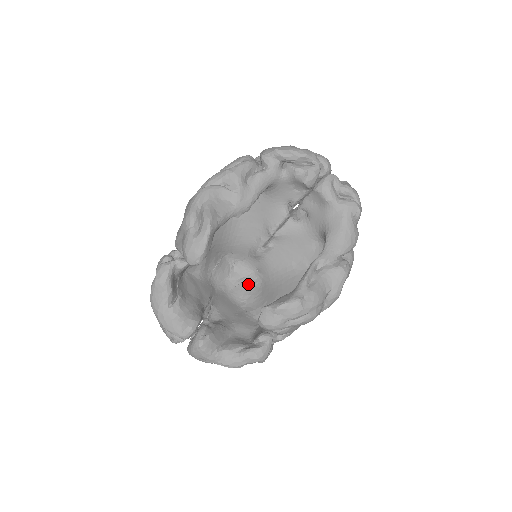
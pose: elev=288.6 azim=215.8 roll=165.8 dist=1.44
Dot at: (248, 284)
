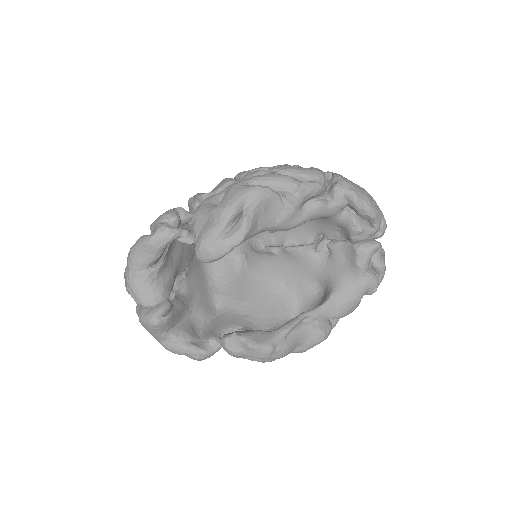
Dot at: (228, 262)
